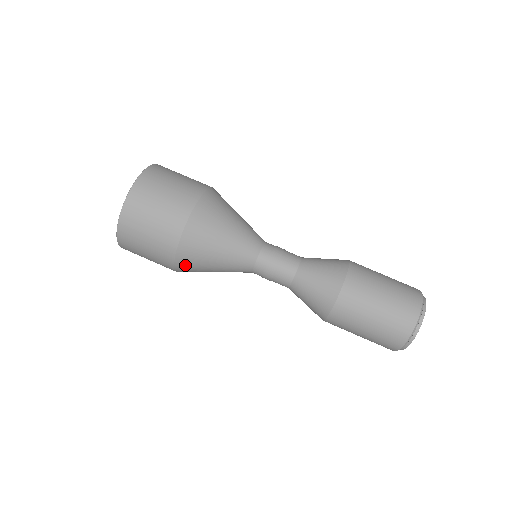
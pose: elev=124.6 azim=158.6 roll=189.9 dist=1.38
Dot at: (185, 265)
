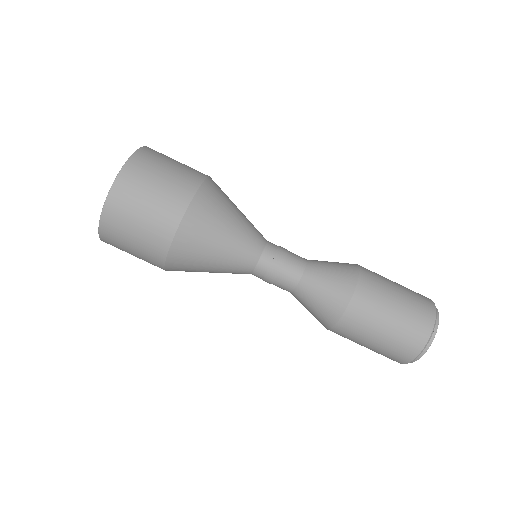
Dot at: (177, 265)
